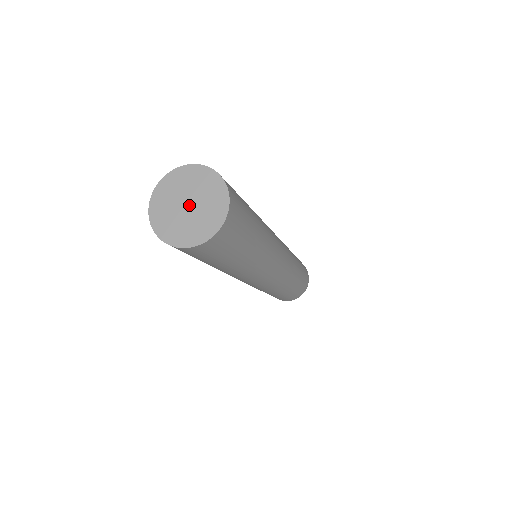
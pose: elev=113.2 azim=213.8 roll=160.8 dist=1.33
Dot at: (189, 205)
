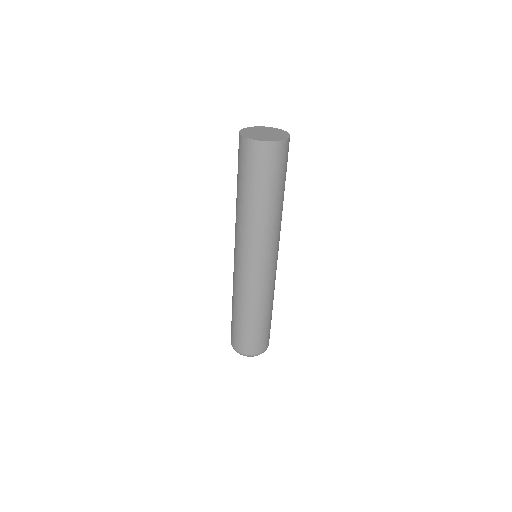
Dot at: (265, 133)
